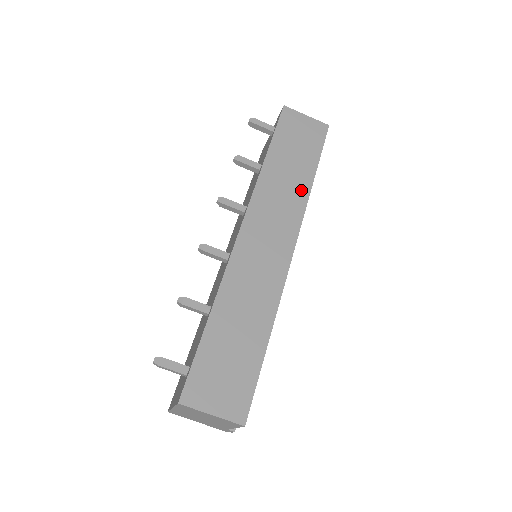
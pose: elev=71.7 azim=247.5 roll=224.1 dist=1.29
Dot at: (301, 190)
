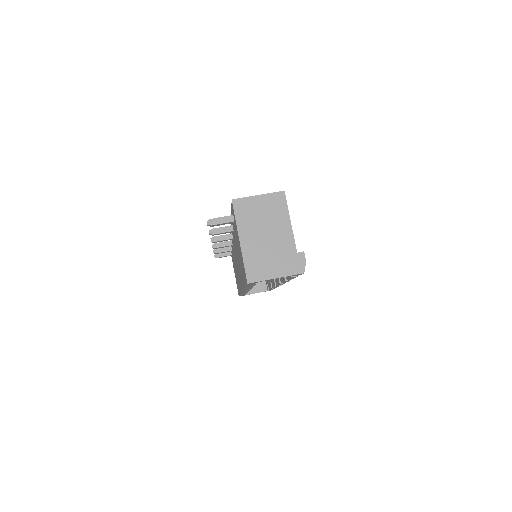
Dot at: occluded
